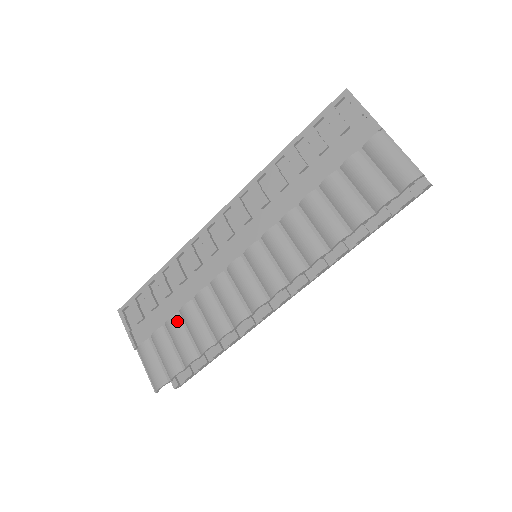
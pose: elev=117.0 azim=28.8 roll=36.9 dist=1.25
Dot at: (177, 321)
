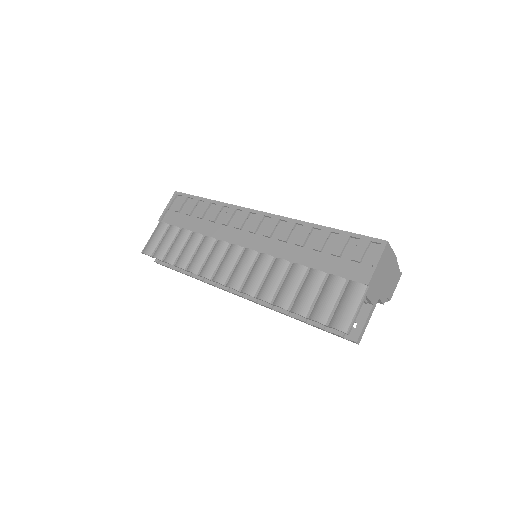
Dot at: (186, 235)
